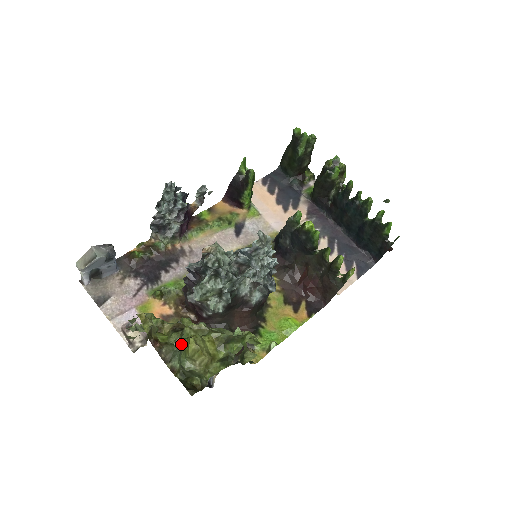
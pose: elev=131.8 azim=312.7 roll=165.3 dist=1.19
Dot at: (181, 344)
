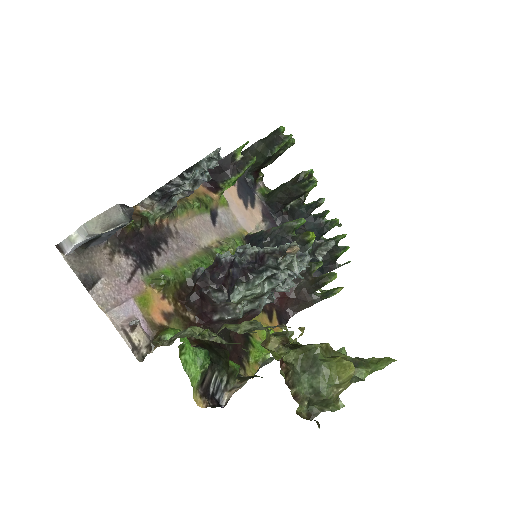
Dot at: (324, 367)
